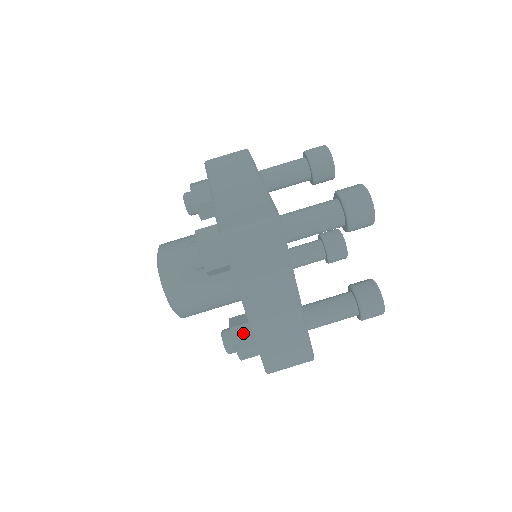
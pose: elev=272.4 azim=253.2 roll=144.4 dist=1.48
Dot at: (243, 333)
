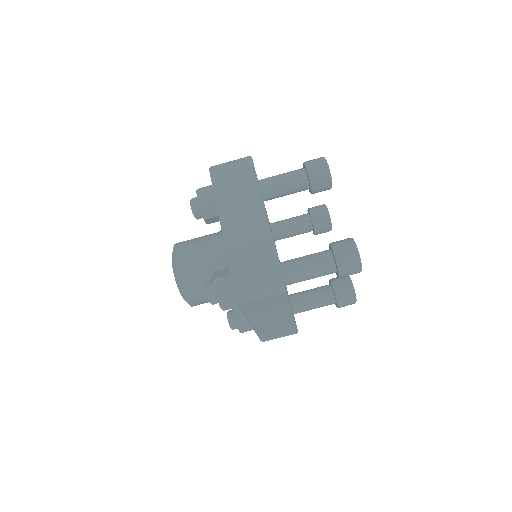
Dot at: (245, 322)
